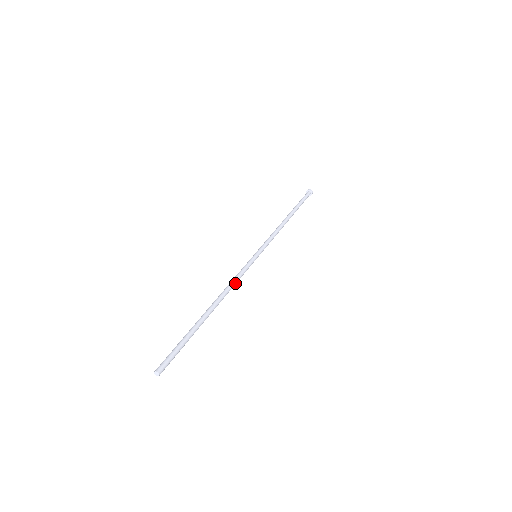
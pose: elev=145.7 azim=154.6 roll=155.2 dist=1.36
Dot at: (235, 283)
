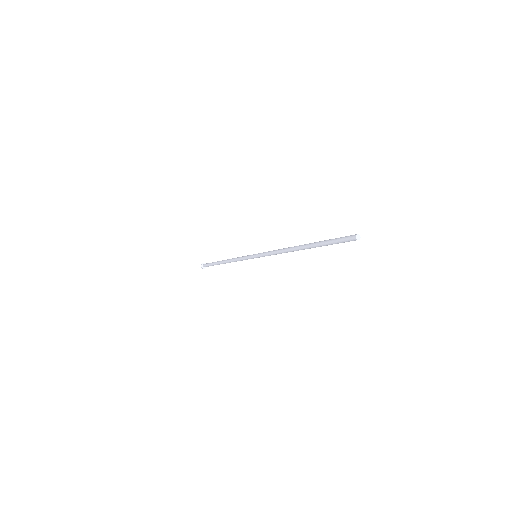
Dot at: (280, 253)
